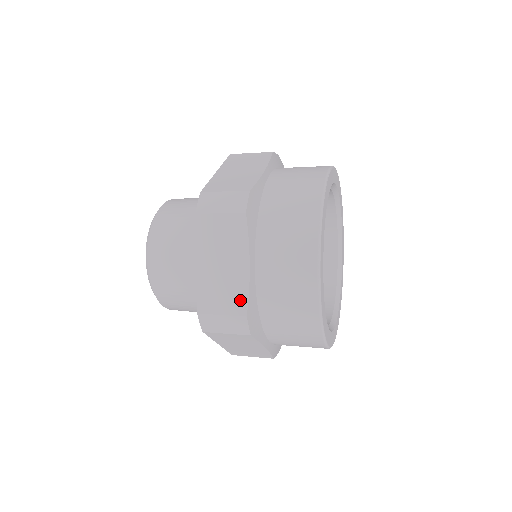
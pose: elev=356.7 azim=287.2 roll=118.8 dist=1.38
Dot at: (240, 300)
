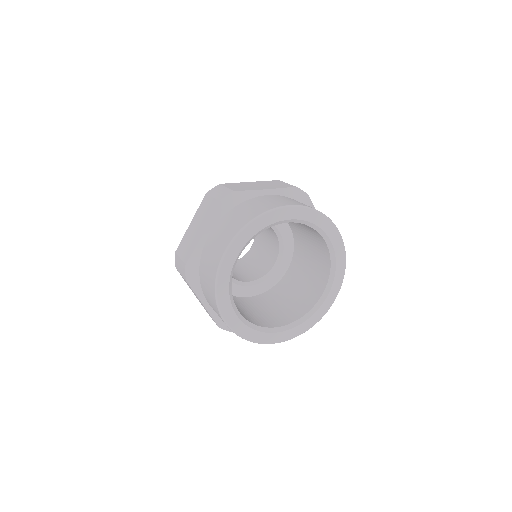
Dot at: occluded
